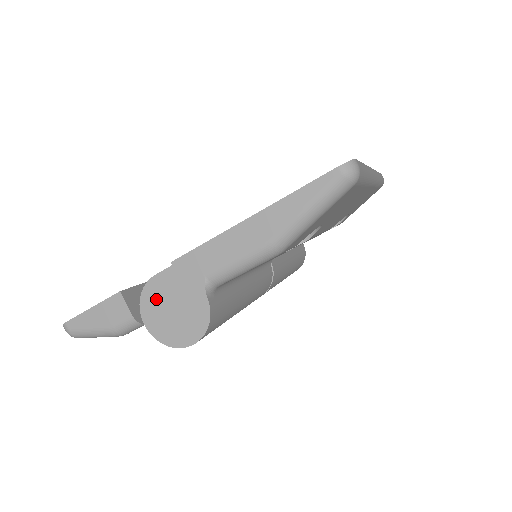
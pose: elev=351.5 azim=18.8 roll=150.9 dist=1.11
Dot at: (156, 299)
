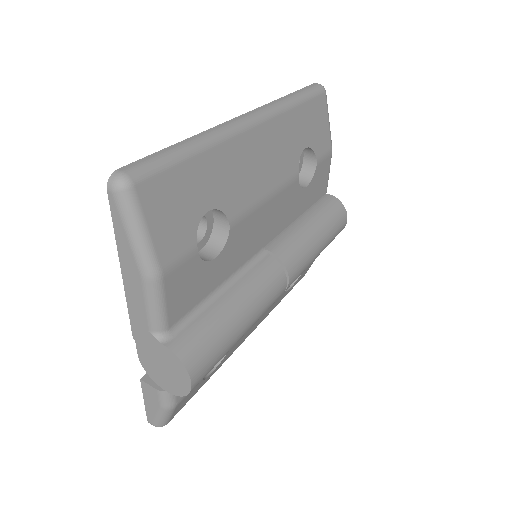
Dot at: (152, 369)
